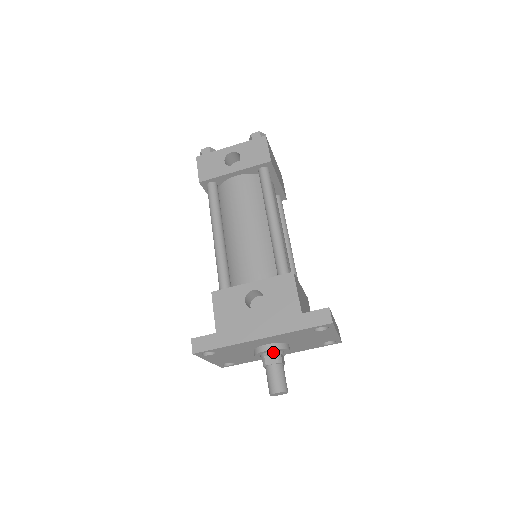
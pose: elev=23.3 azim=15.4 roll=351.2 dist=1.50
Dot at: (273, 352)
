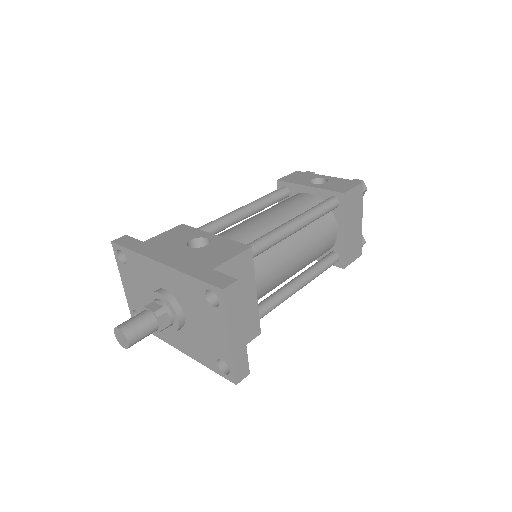
Dot at: (162, 302)
